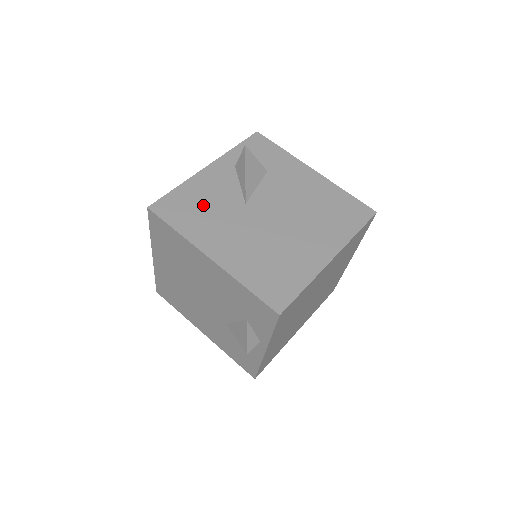
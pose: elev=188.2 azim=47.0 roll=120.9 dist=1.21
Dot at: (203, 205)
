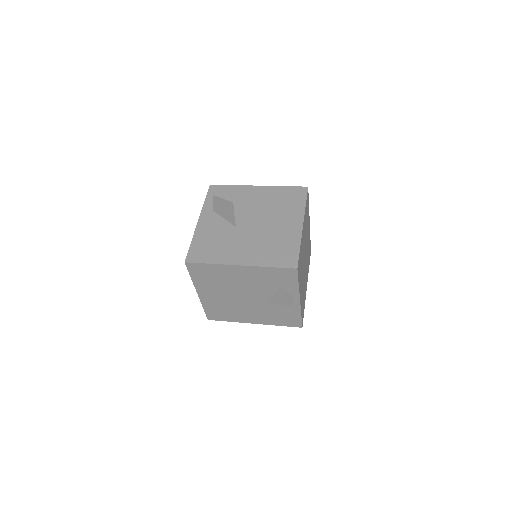
Dot at: (213, 242)
